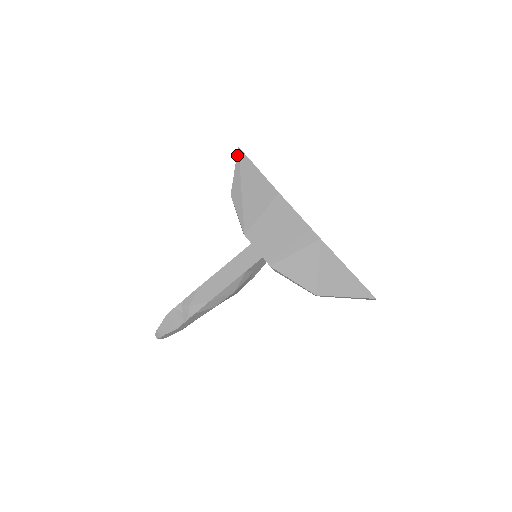
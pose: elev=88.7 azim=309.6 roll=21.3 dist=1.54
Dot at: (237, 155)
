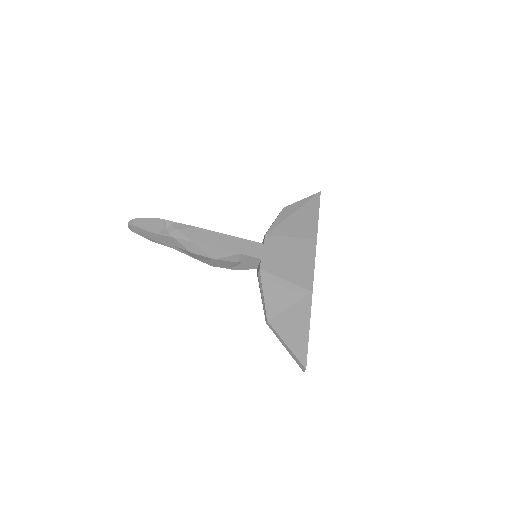
Dot at: (314, 194)
